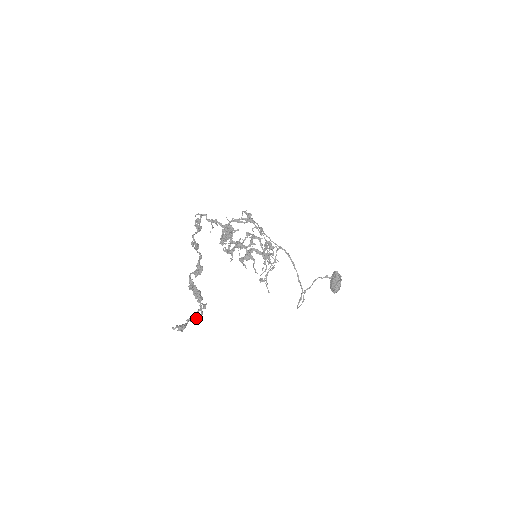
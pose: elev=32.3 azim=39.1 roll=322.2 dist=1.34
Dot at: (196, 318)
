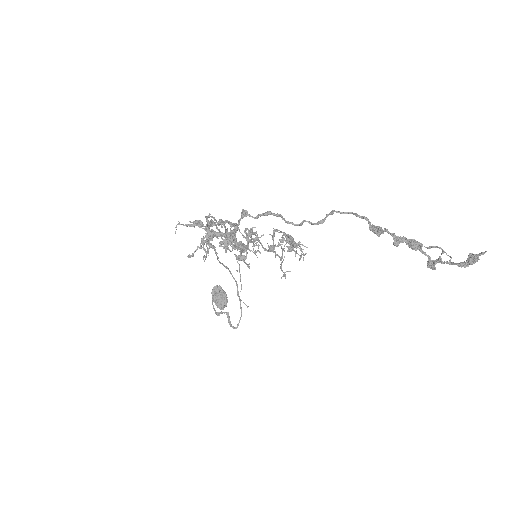
Dot at: (434, 263)
